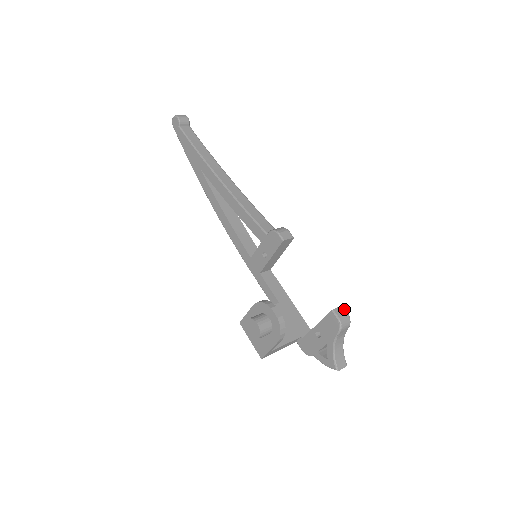
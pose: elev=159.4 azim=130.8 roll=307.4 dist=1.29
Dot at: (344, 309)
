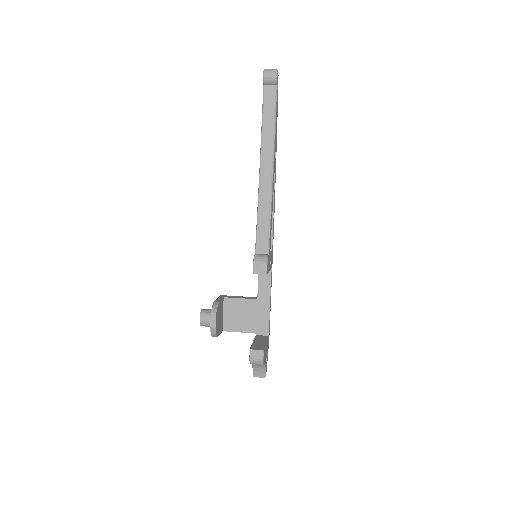
Dot at: (262, 354)
